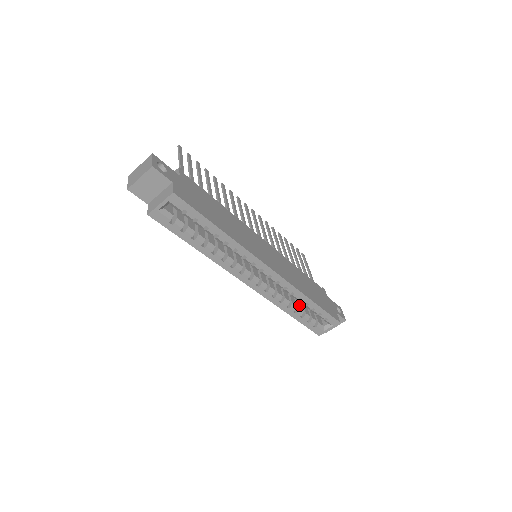
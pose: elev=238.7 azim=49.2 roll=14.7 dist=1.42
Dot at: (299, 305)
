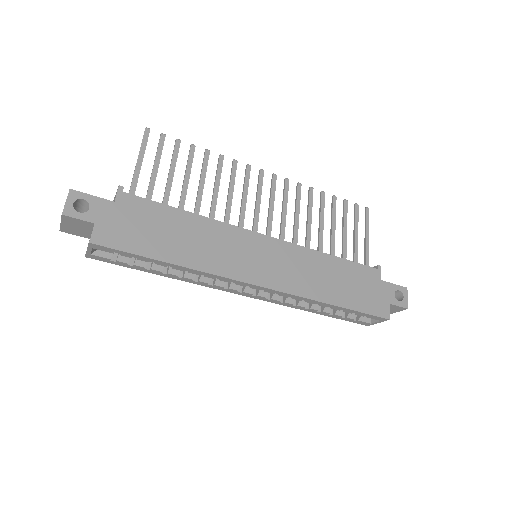
Dot at: occluded
